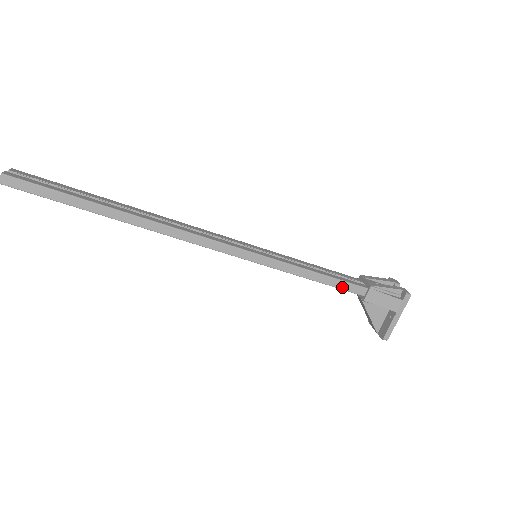
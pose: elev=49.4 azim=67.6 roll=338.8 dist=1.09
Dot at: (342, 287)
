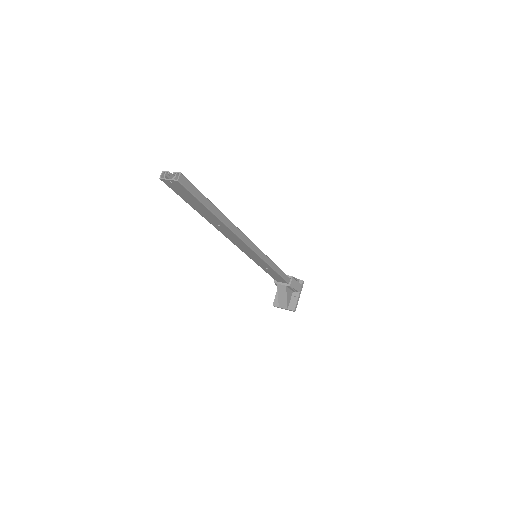
Dot at: (284, 277)
